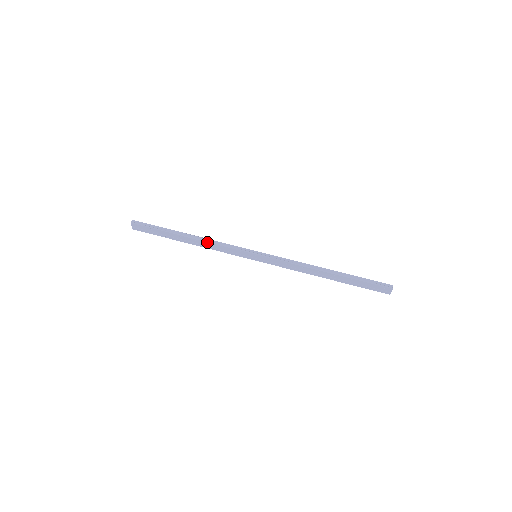
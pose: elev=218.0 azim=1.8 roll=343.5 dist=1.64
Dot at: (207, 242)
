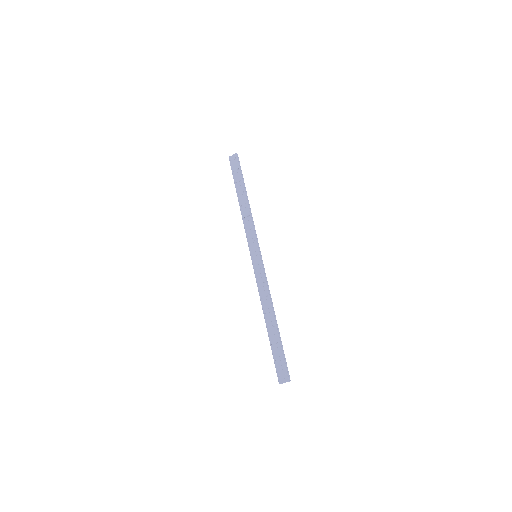
Dot at: (250, 213)
